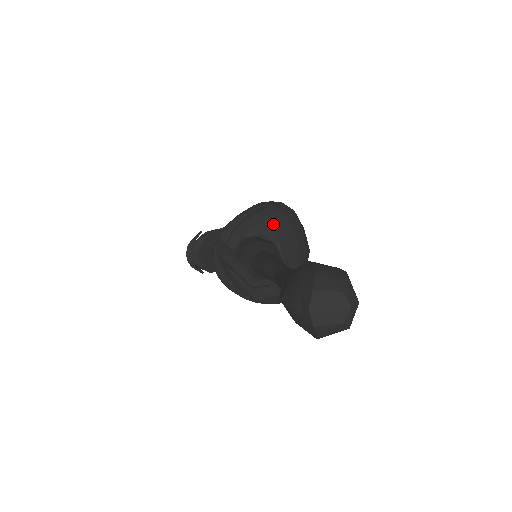
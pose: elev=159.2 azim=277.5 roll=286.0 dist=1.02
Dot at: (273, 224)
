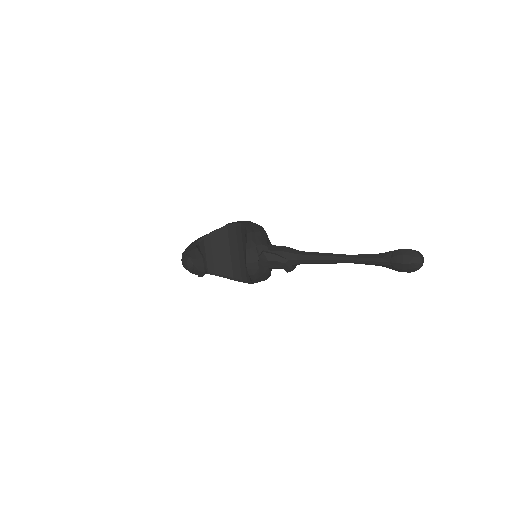
Dot at: (267, 236)
